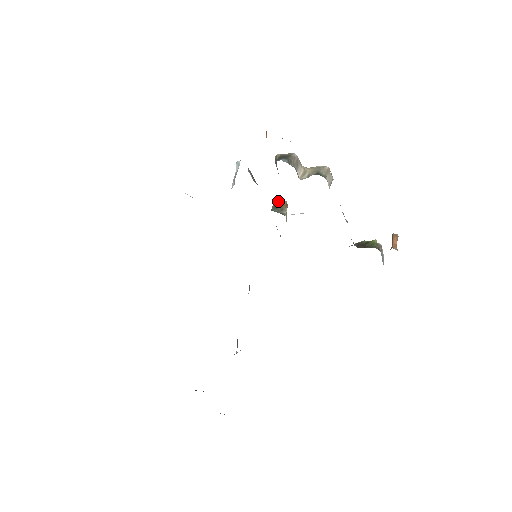
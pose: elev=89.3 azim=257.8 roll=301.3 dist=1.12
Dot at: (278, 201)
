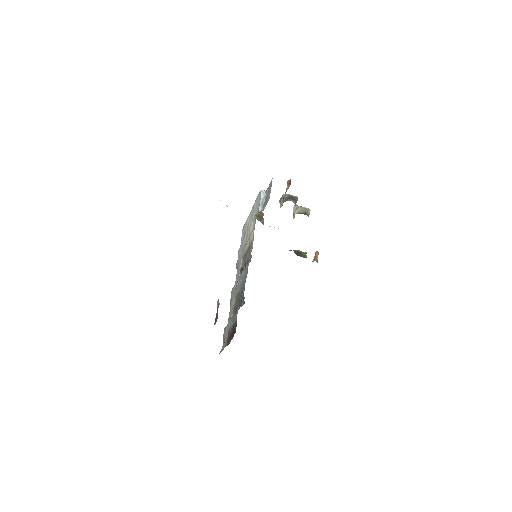
Dot at: occluded
